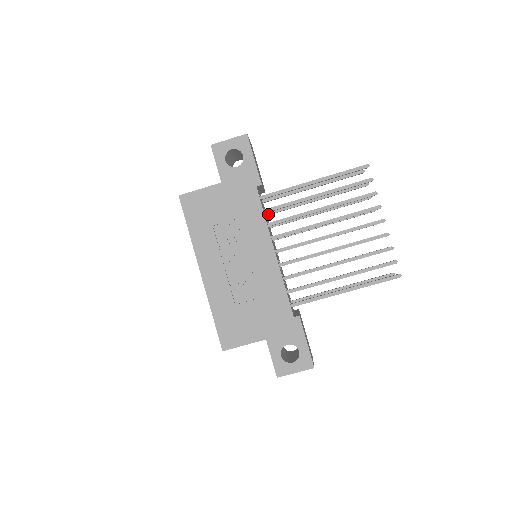
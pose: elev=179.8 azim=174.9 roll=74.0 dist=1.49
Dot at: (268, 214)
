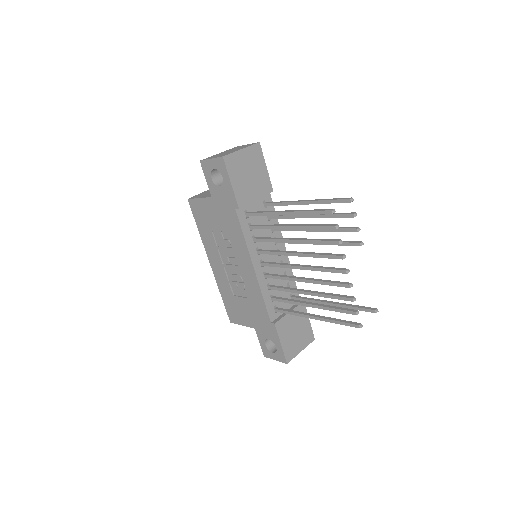
Dot at: (269, 218)
